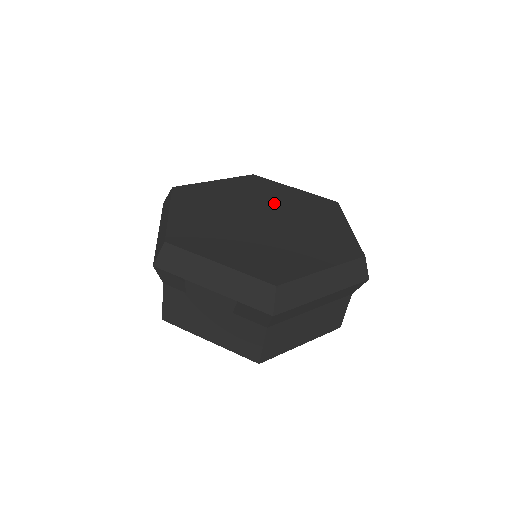
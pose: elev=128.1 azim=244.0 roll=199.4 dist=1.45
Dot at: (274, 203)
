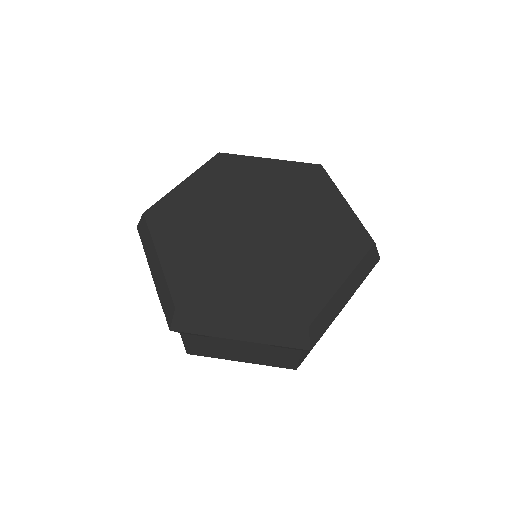
Dot at: (259, 195)
